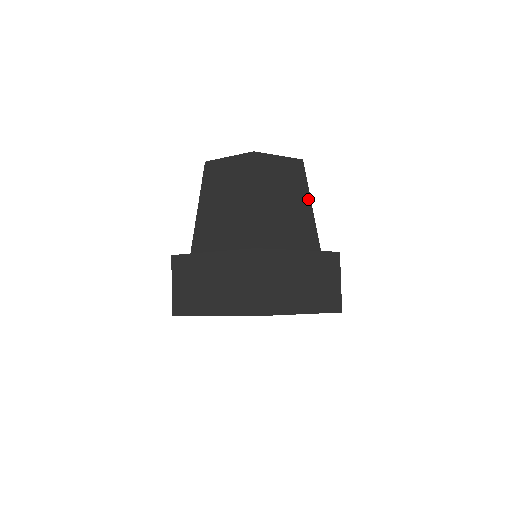
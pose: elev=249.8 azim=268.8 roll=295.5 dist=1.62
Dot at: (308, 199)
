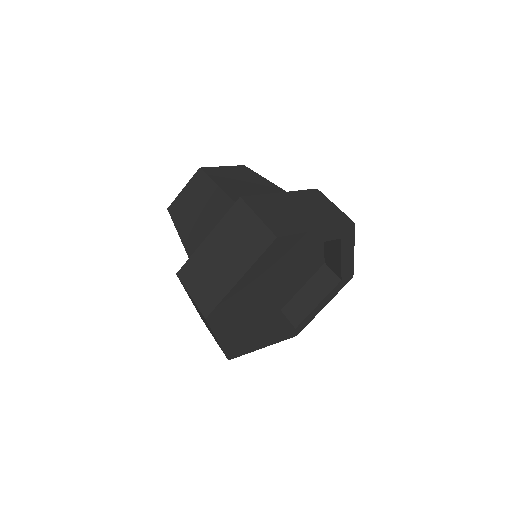
Dot at: (266, 181)
